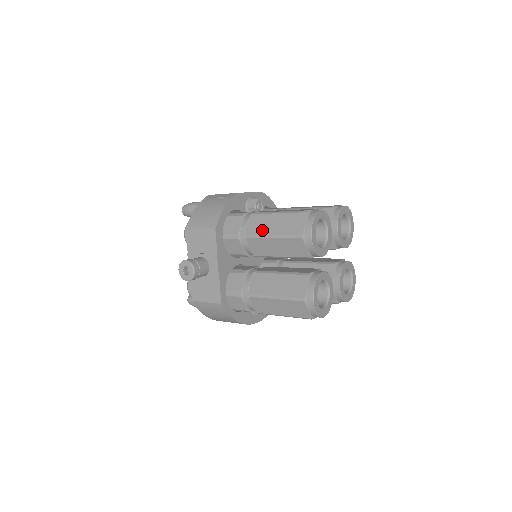
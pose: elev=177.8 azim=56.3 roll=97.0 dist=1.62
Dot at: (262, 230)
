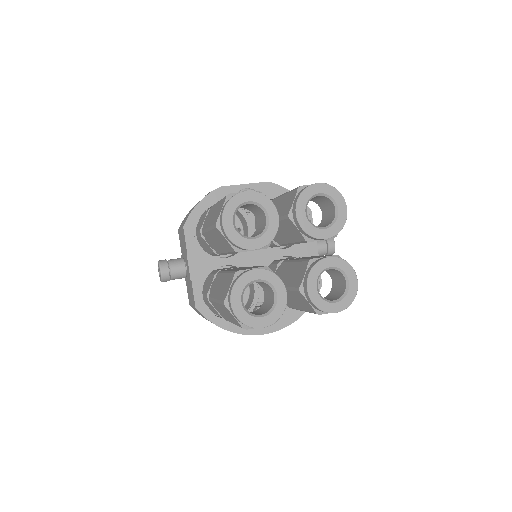
Dot at: (207, 223)
